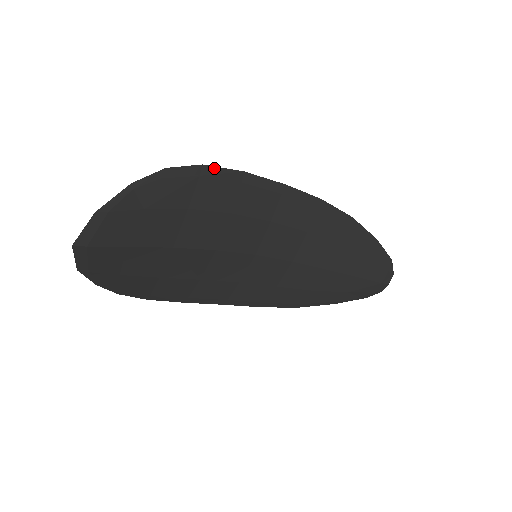
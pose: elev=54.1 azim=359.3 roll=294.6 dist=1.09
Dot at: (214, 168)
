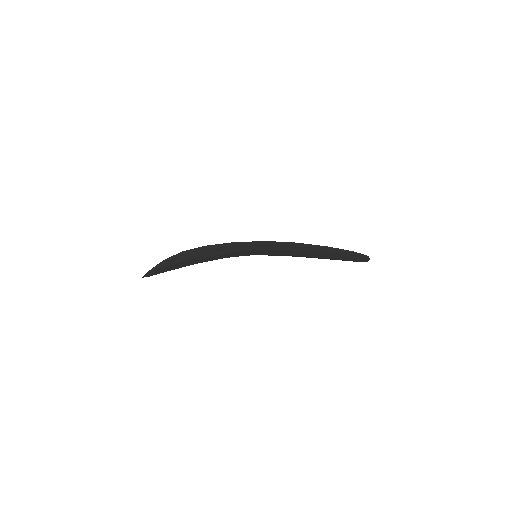
Dot at: (212, 245)
